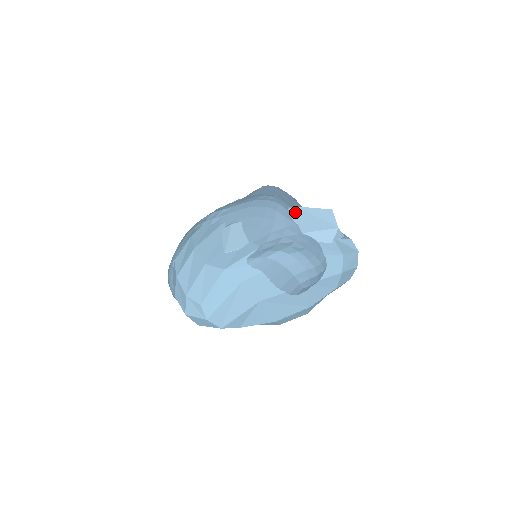
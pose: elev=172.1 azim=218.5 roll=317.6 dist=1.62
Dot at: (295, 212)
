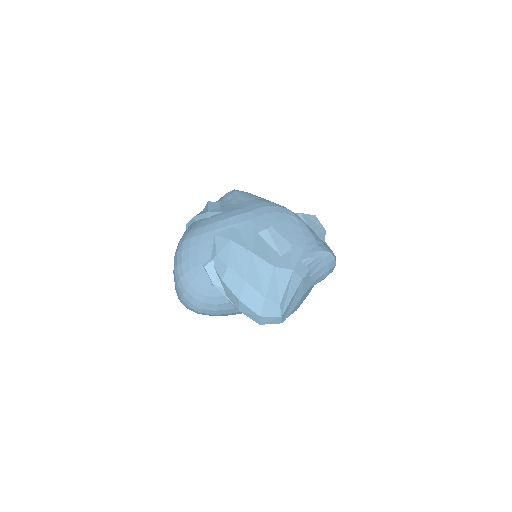
Dot at: (304, 218)
